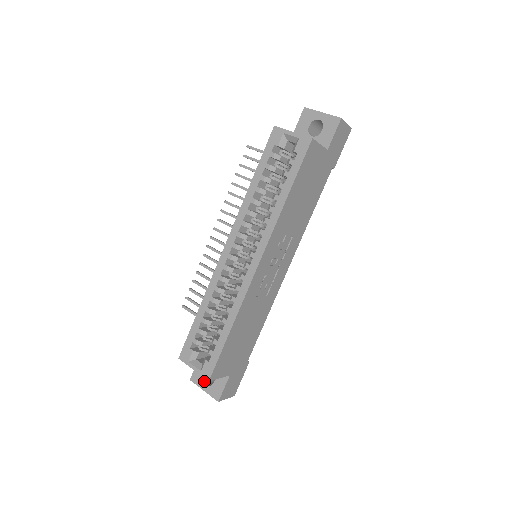
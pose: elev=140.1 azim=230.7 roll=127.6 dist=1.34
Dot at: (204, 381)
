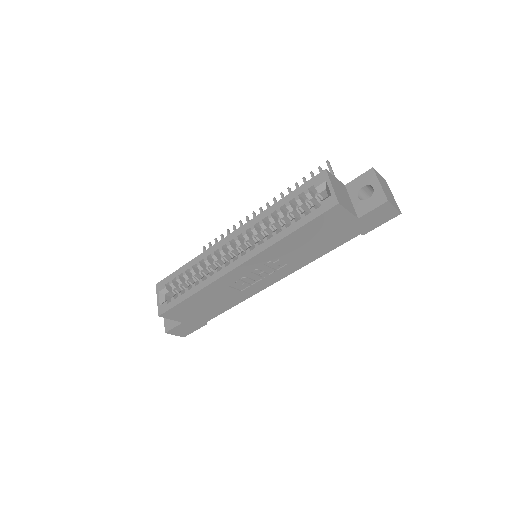
Dot at: occluded
